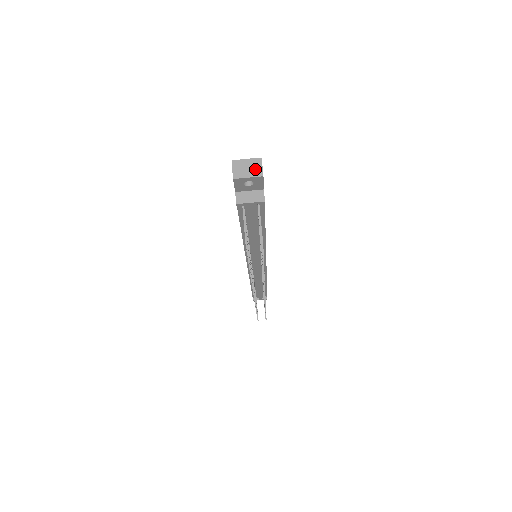
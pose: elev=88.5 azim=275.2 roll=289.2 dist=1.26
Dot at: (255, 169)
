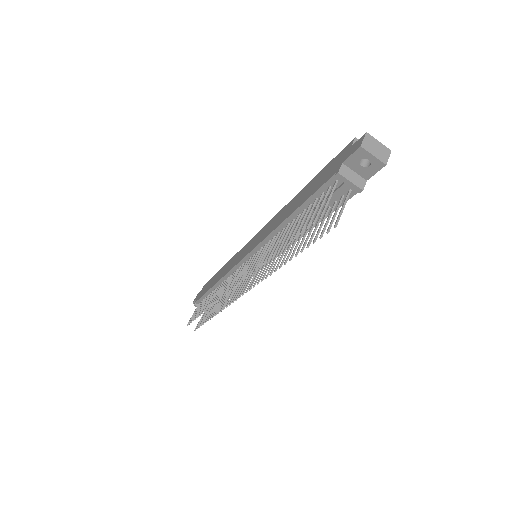
Dot at: (382, 154)
